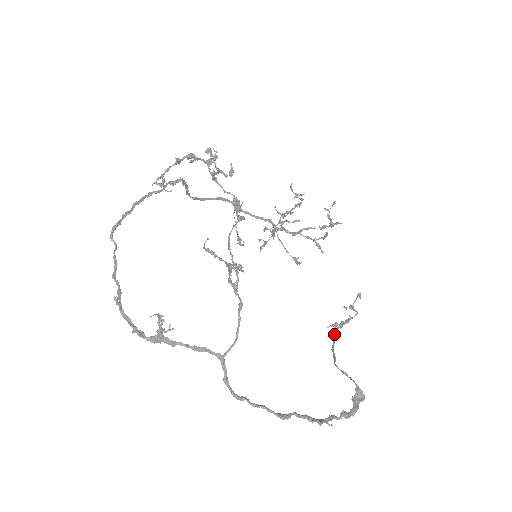
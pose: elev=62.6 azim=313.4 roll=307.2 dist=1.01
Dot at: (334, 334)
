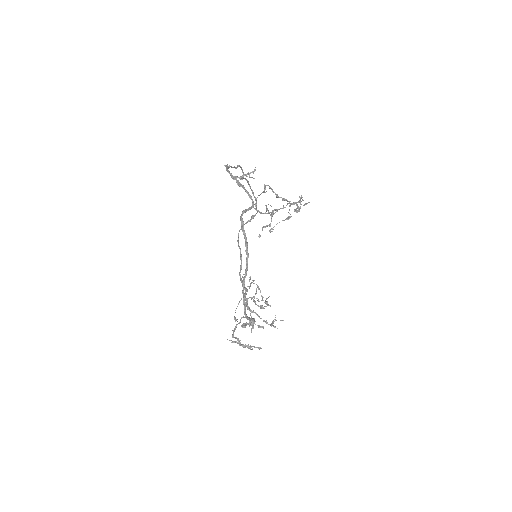
Dot at: occluded
